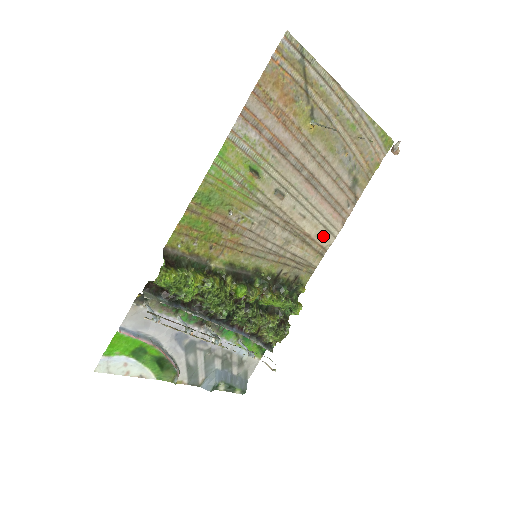
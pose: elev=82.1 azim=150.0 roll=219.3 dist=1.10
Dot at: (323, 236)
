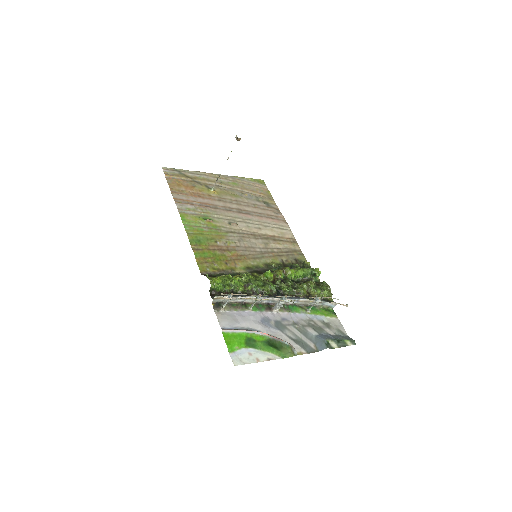
Dot at: (283, 233)
